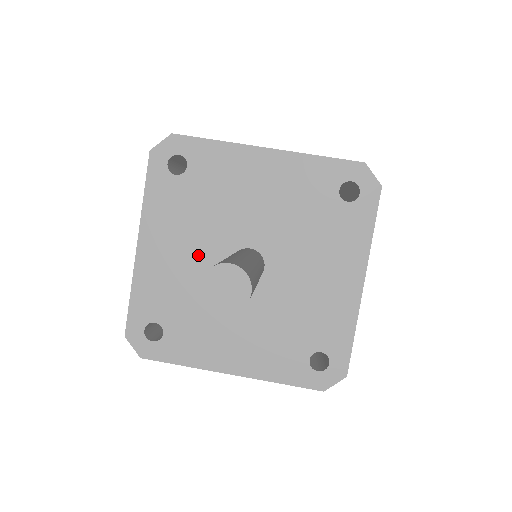
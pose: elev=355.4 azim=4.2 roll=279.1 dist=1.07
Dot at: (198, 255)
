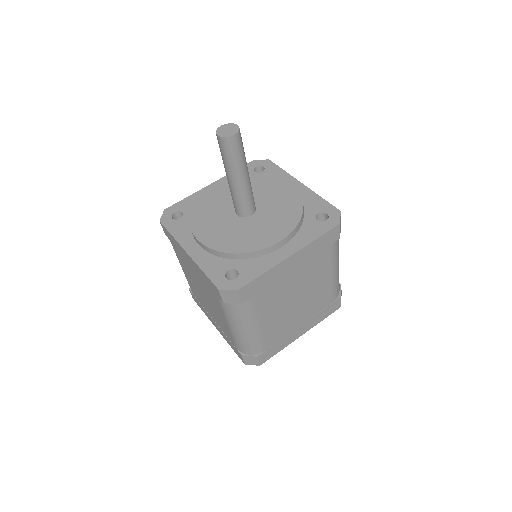
Dot at: (219, 225)
